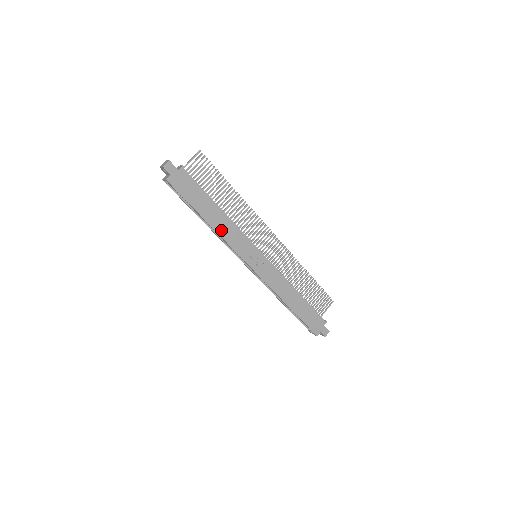
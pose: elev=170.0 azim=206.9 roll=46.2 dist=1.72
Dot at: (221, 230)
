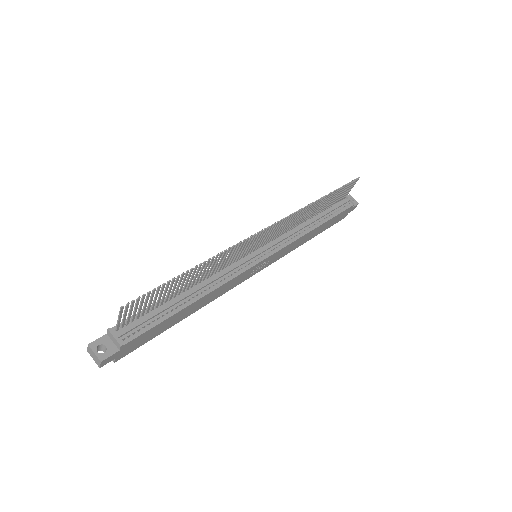
Dot at: (207, 301)
